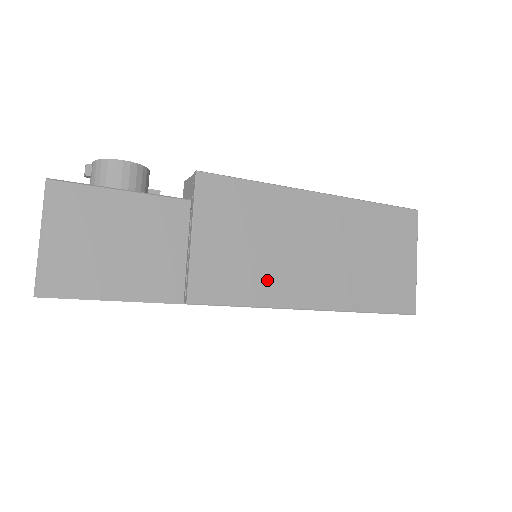
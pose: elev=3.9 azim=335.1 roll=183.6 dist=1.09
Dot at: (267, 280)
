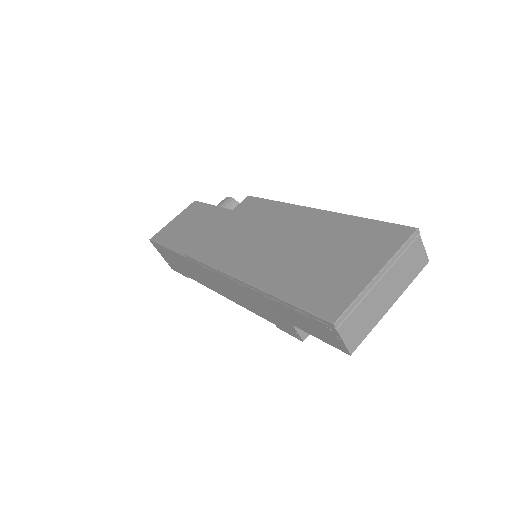
Dot at: (231, 253)
